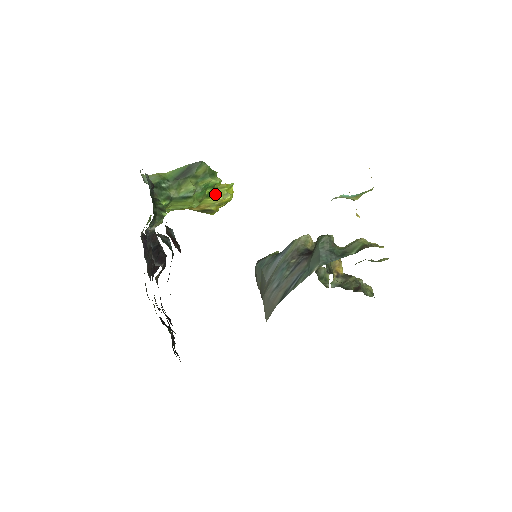
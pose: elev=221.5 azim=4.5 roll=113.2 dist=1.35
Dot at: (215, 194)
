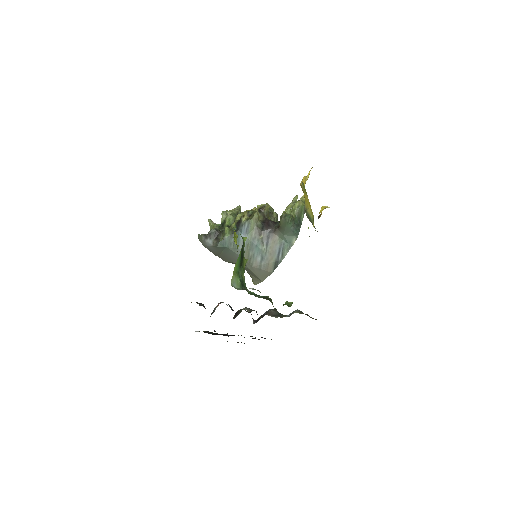
Dot at: (237, 246)
